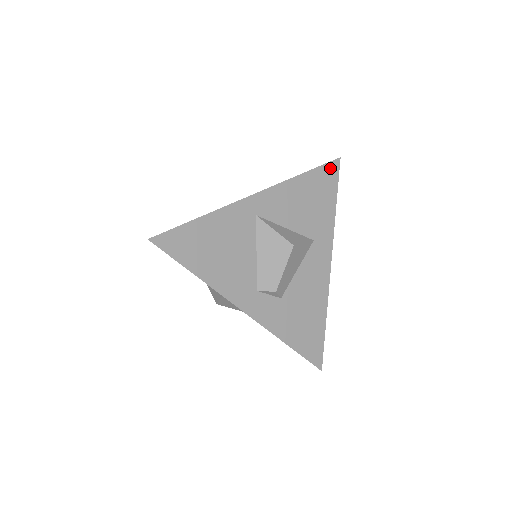
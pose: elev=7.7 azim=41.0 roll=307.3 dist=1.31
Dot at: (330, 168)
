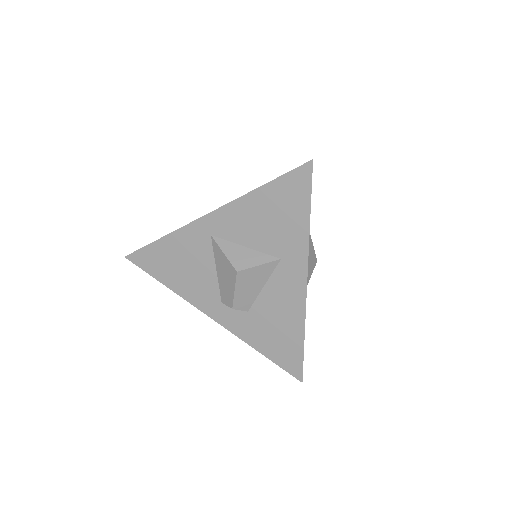
Dot at: (298, 175)
